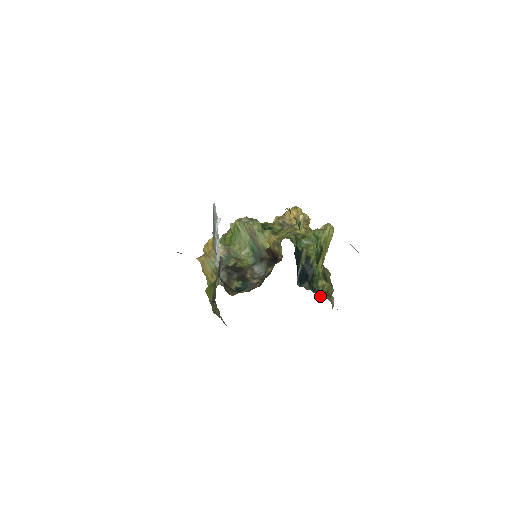
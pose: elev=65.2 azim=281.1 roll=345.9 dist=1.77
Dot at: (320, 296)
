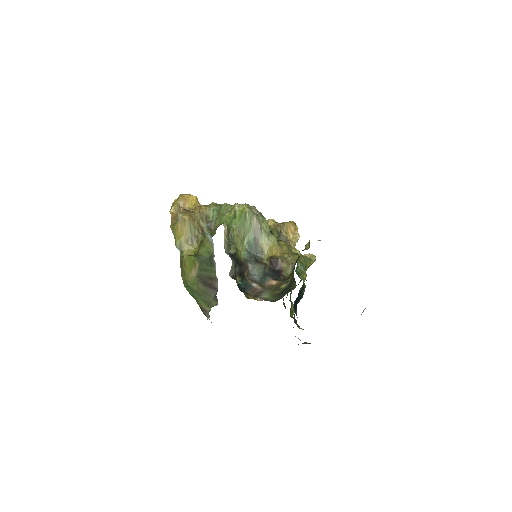
Dot at: (296, 323)
